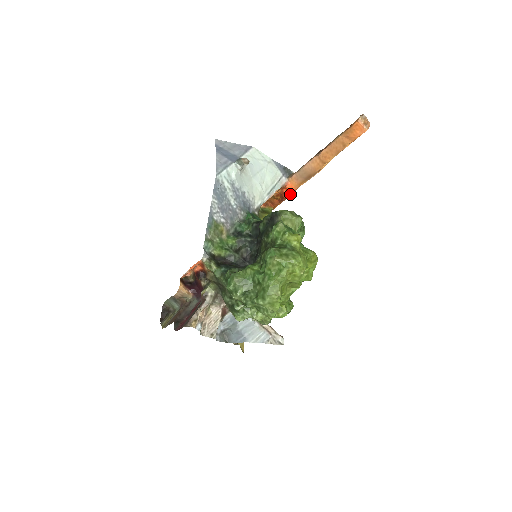
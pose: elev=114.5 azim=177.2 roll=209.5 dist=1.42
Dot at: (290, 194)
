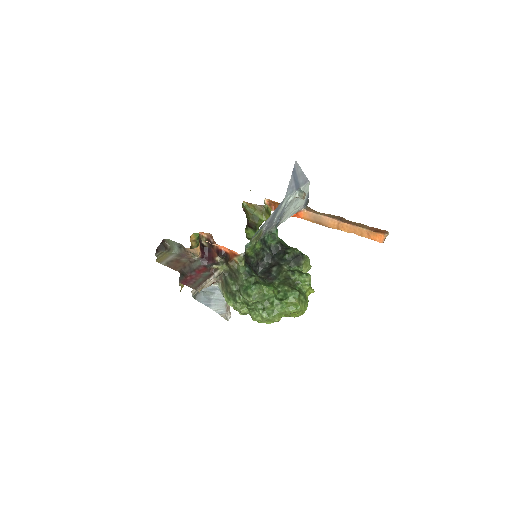
Dot at: occluded
